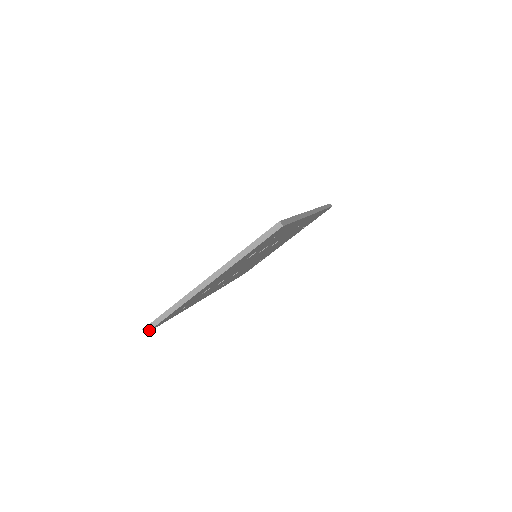
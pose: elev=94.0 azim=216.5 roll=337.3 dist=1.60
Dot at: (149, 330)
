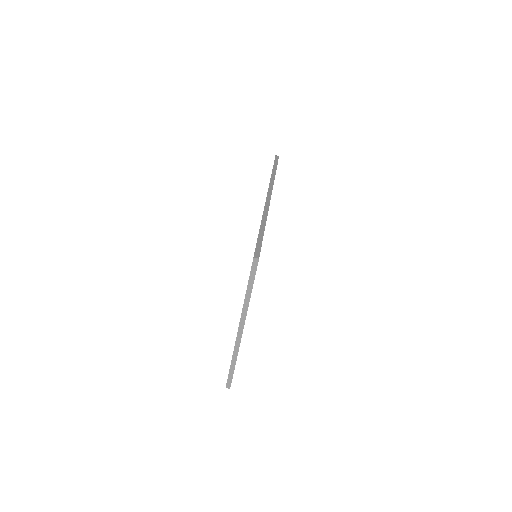
Dot at: (230, 385)
